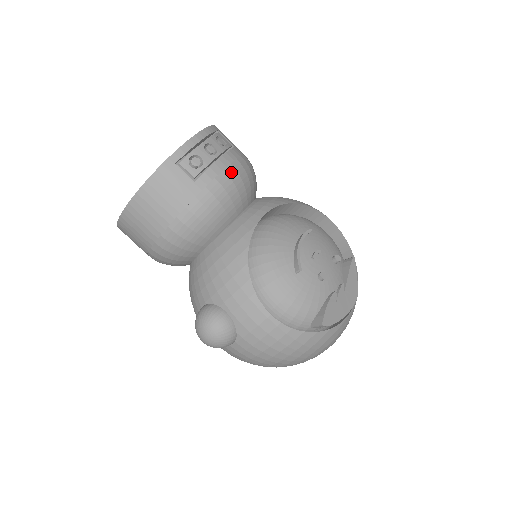
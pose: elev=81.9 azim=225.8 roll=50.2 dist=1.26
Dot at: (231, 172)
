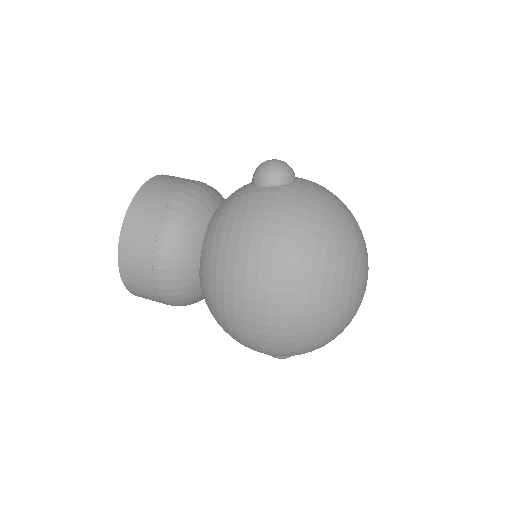
Dot at: occluded
